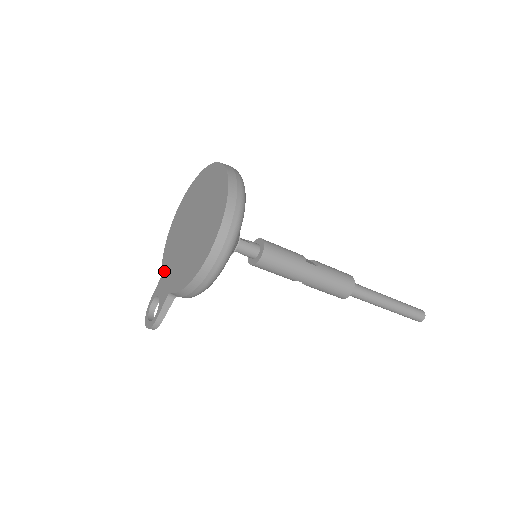
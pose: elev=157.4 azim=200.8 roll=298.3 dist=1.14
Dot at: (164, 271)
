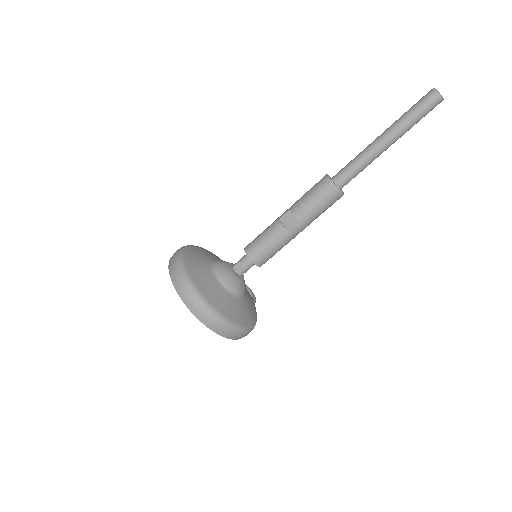
Dot at: occluded
